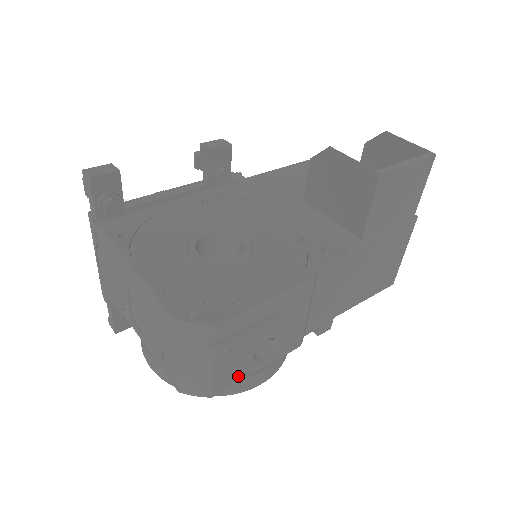
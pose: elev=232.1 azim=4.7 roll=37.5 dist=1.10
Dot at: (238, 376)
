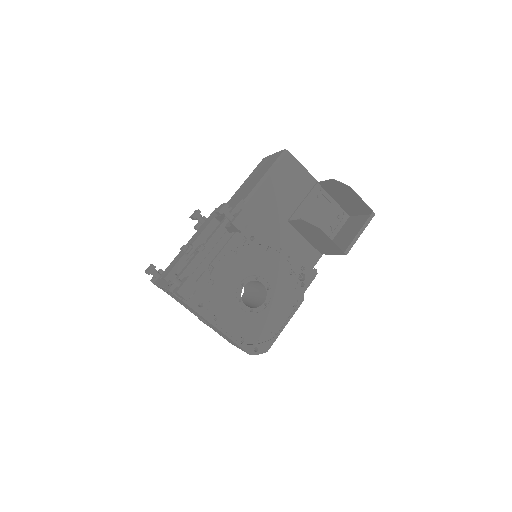
Dot at: occluded
